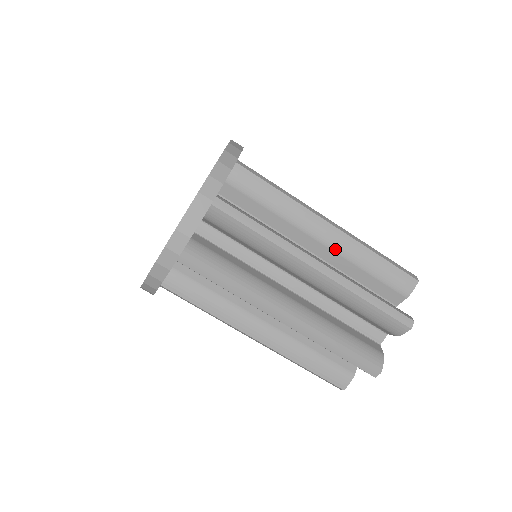
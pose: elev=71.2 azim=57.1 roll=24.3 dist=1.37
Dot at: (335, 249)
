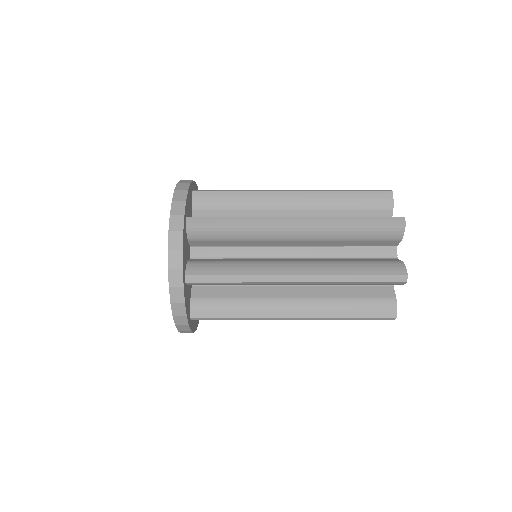
Dot at: (311, 239)
